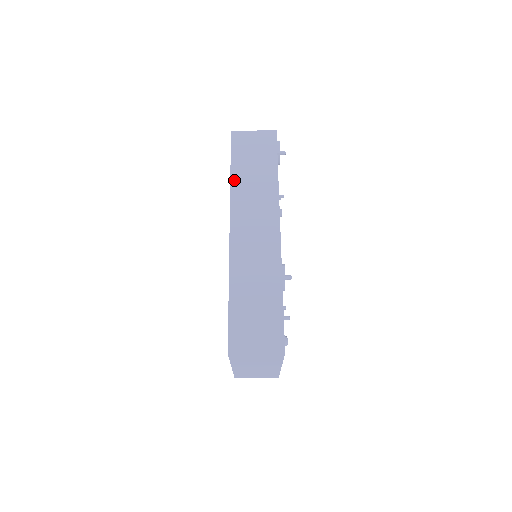
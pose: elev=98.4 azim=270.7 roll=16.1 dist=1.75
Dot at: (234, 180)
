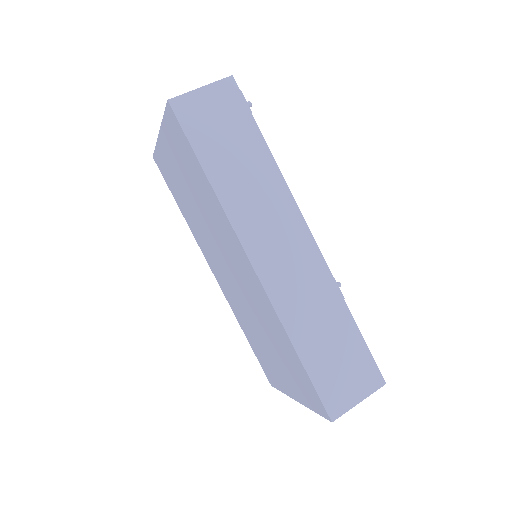
Dot at: (218, 186)
